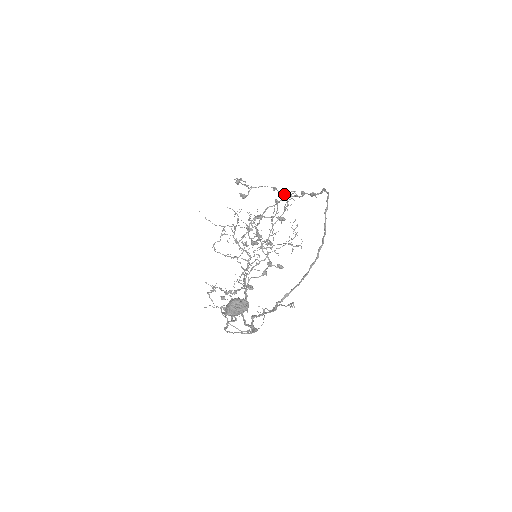
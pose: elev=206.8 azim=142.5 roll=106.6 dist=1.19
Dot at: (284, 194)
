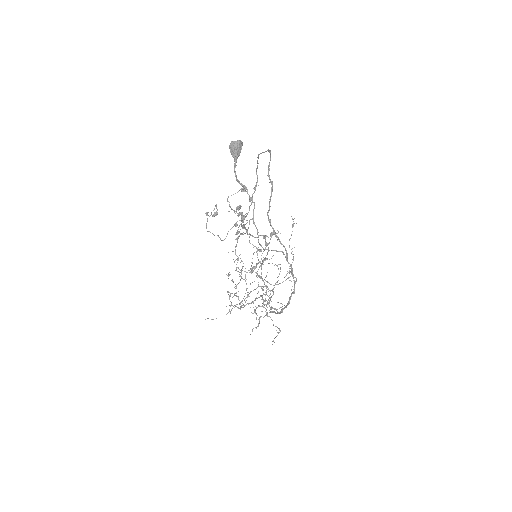
Dot at: occluded
